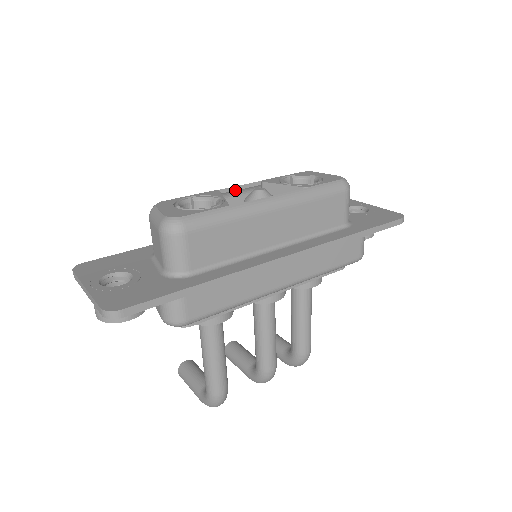
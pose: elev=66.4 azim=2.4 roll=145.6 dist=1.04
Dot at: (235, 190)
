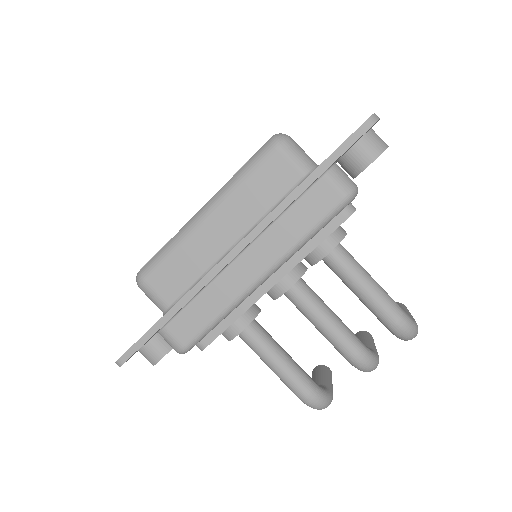
Dot at: occluded
